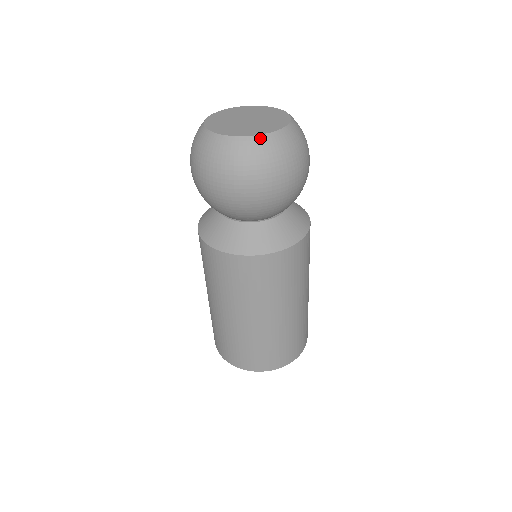
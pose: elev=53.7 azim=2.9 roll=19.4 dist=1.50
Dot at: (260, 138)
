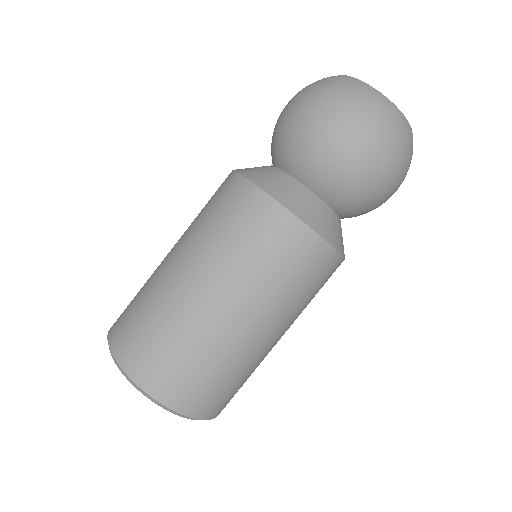
Dot at: occluded
